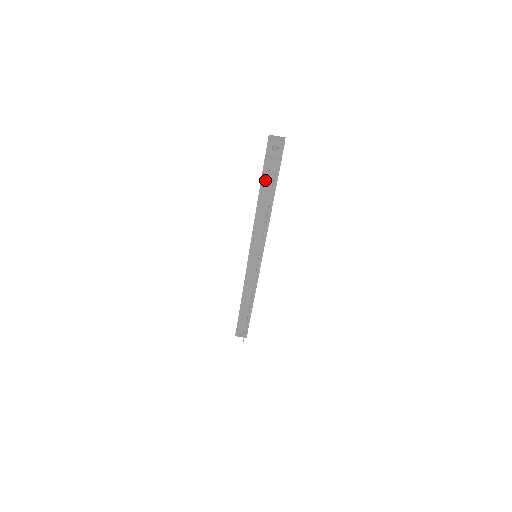
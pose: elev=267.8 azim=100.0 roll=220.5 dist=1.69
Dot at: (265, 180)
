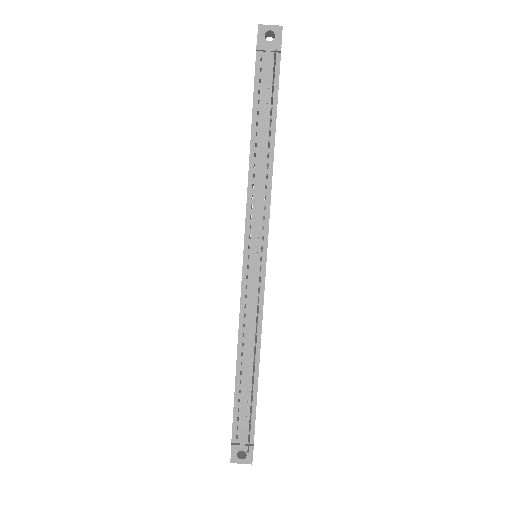
Dot at: (260, 87)
